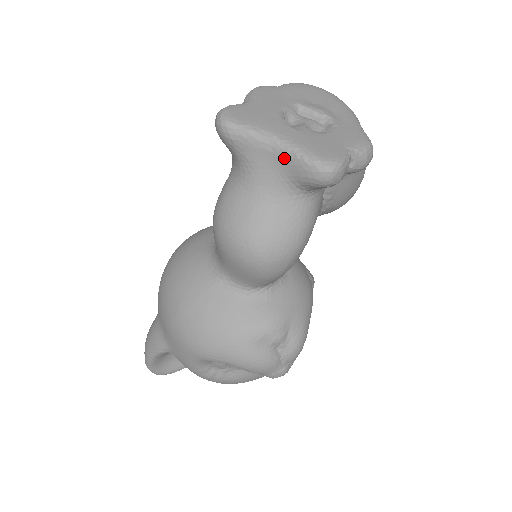
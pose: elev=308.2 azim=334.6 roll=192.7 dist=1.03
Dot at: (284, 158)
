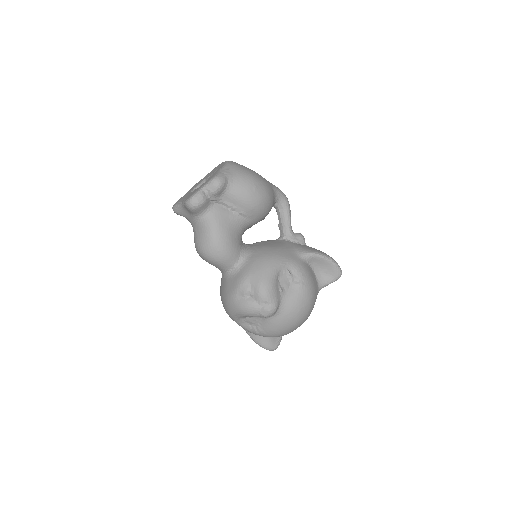
Dot at: (185, 208)
